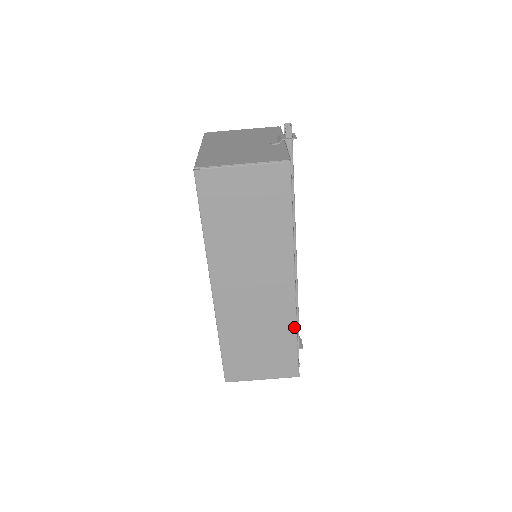
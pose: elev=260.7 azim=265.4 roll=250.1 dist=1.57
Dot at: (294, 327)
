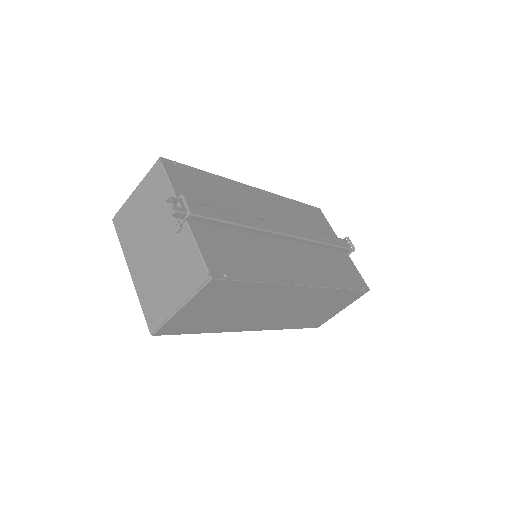
Dot at: (335, 290)
